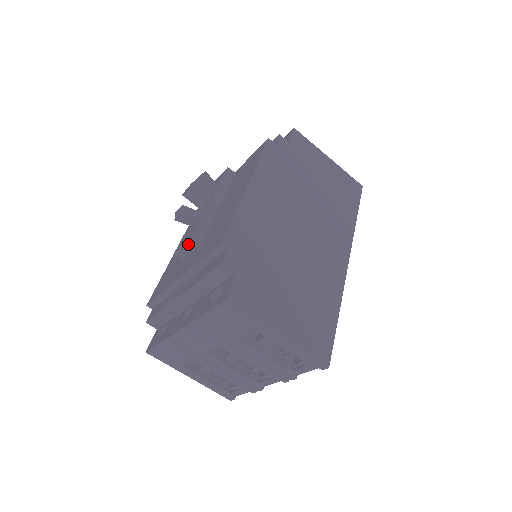
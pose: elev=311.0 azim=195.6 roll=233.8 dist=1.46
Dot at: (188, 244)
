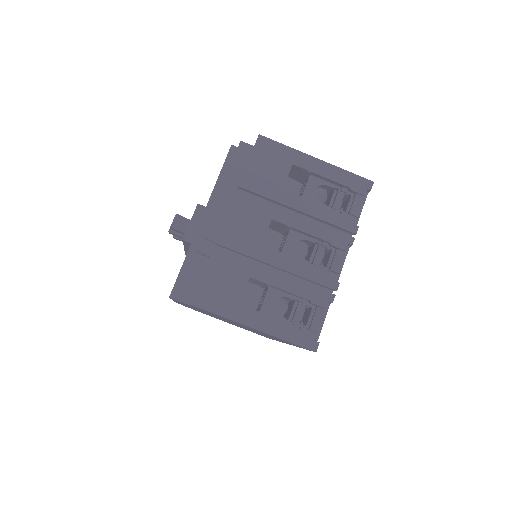
Dot at: (195, 216)
